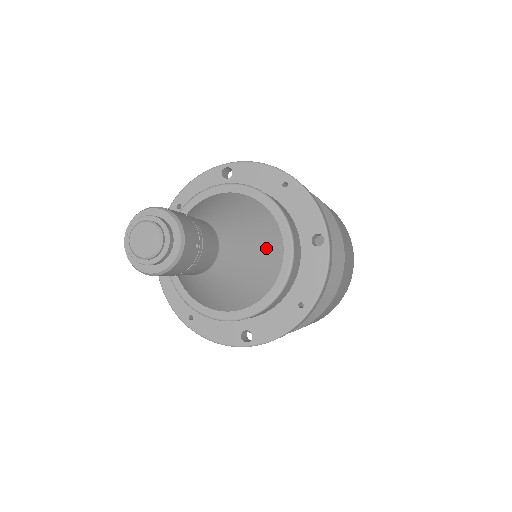
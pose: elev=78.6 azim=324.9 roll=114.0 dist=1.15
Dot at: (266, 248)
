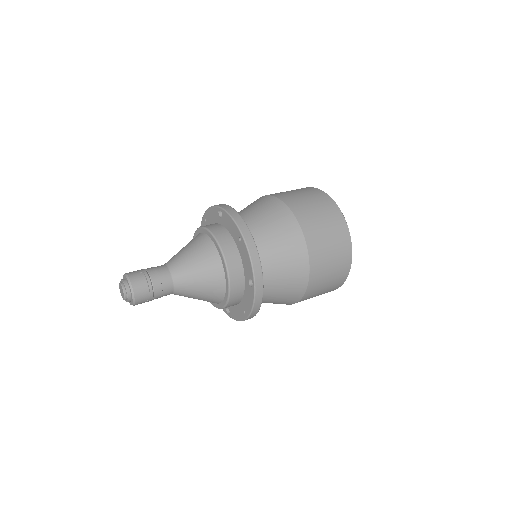
Dot at: (196, 244)
